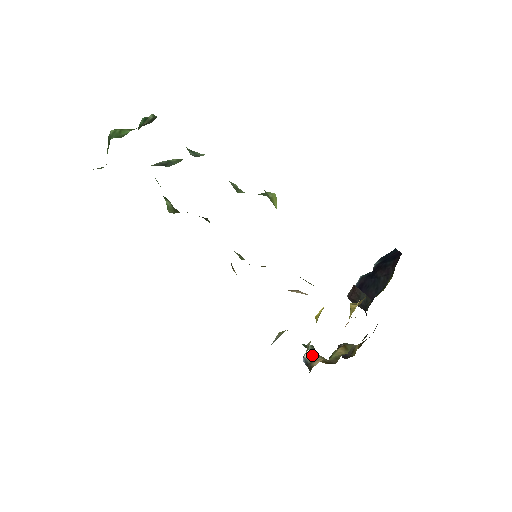
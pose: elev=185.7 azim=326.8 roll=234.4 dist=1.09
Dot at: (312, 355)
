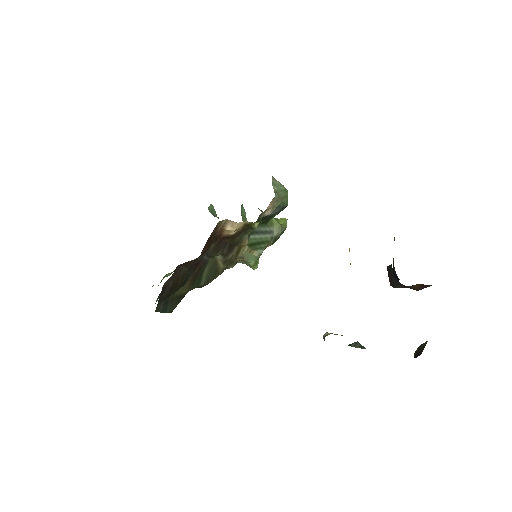
Dot at: occluded
